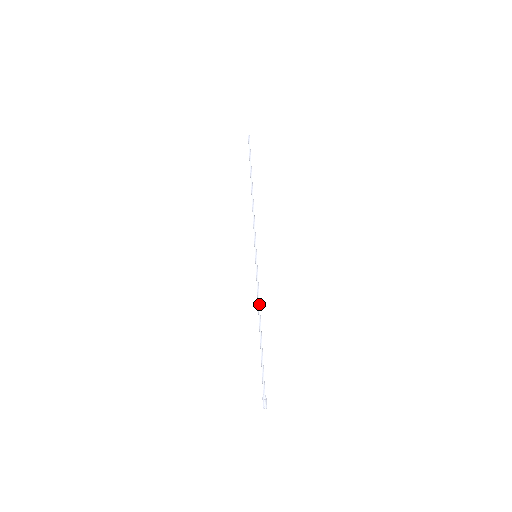
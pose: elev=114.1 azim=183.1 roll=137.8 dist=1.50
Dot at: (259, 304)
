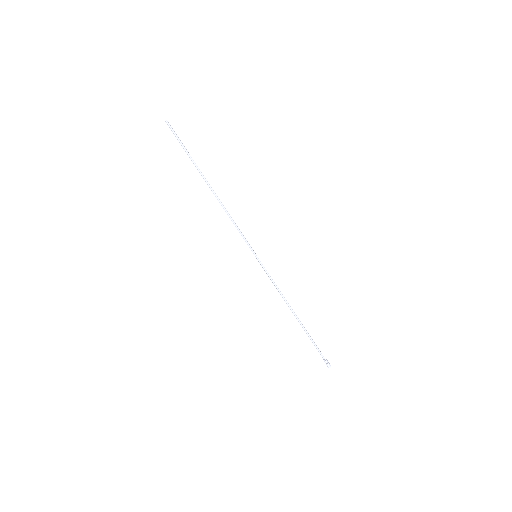
Dot at: occluded
